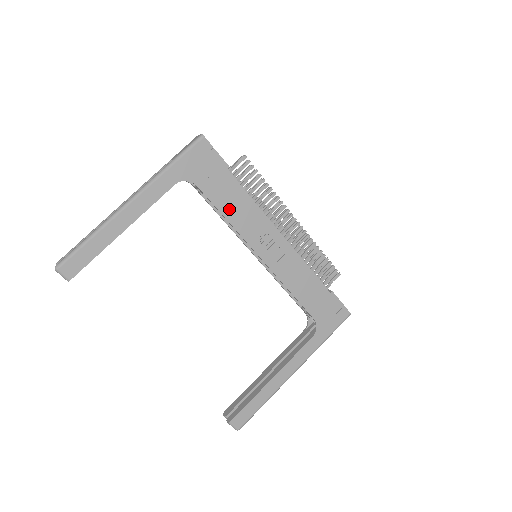
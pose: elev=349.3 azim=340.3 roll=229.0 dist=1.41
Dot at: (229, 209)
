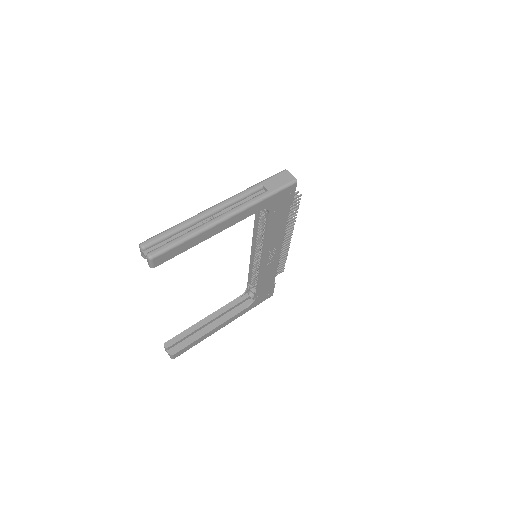
Dot at: (271, 231)
